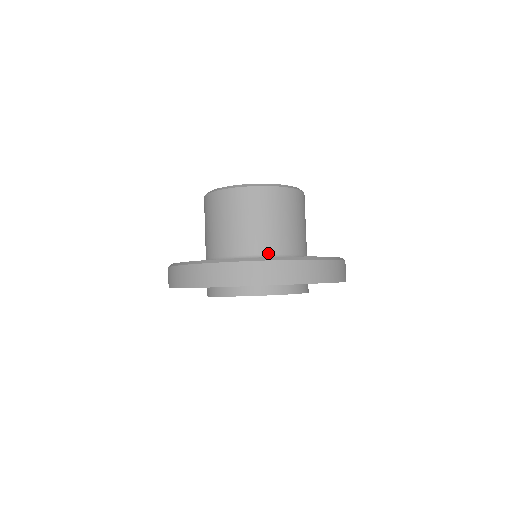
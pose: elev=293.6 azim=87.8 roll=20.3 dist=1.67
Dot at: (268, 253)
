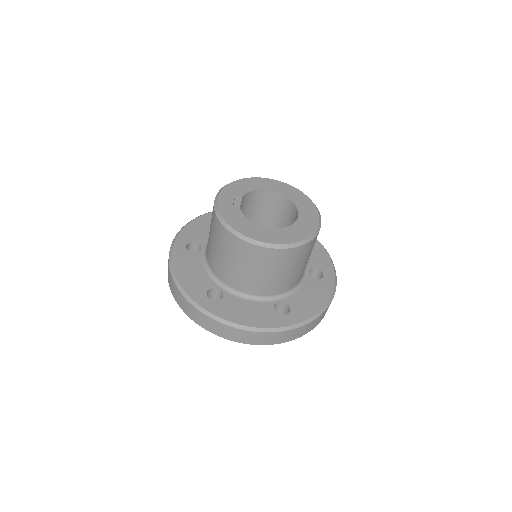
Dot at: (261, 295)
